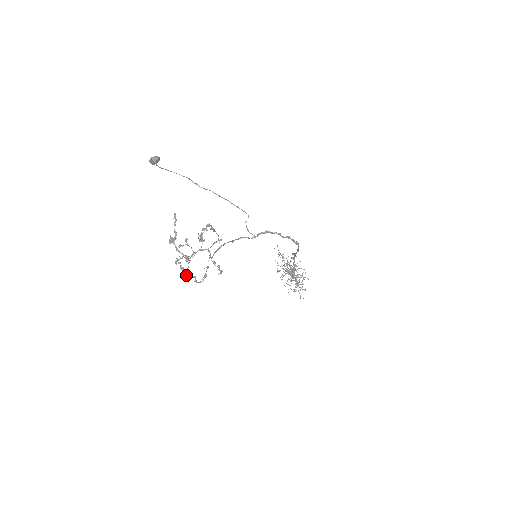
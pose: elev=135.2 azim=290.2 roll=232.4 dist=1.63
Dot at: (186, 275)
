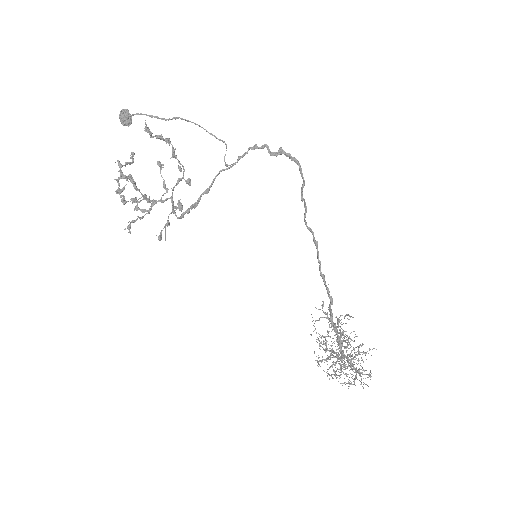
Dot at: (125, 201)
